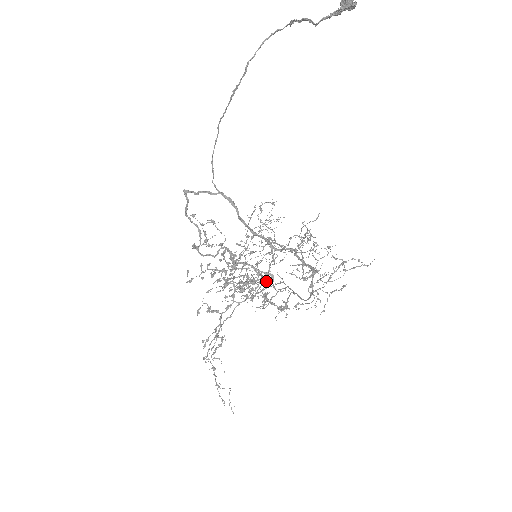
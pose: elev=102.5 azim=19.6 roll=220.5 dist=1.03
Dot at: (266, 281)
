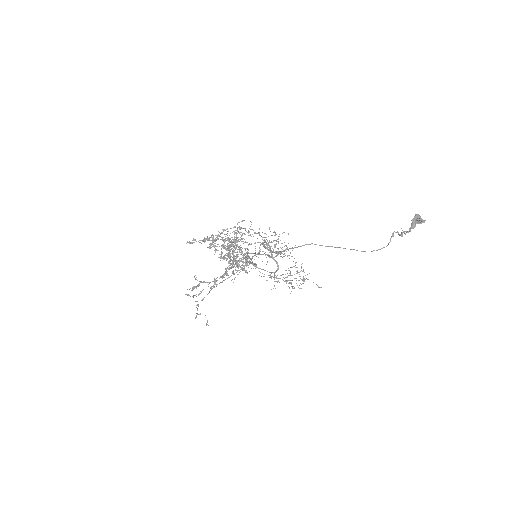
Dot at: (249, 263)
